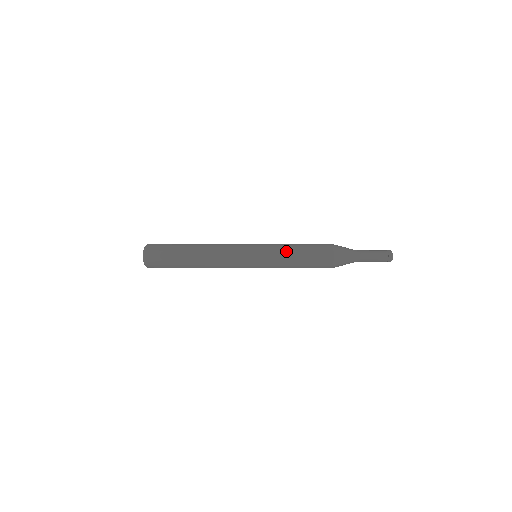
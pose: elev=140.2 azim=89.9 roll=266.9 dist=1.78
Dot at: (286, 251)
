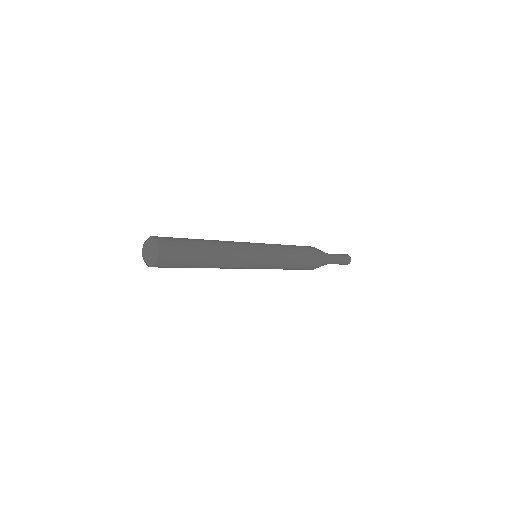
Dot at: (286, 248)
